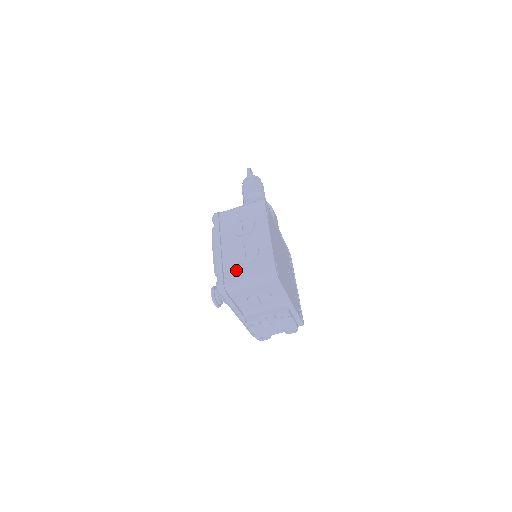
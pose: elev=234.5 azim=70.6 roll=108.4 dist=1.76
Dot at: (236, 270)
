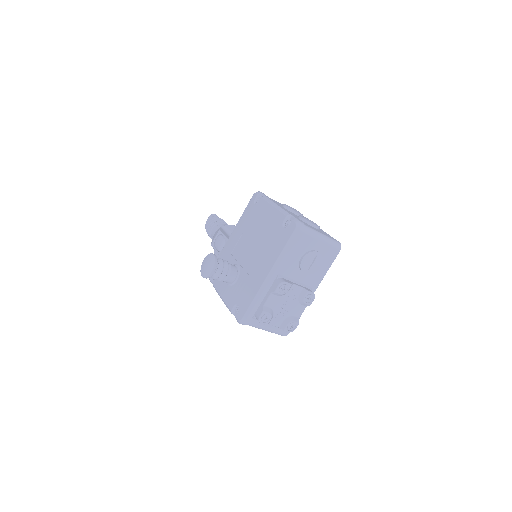
Dot at: (307, 224)
